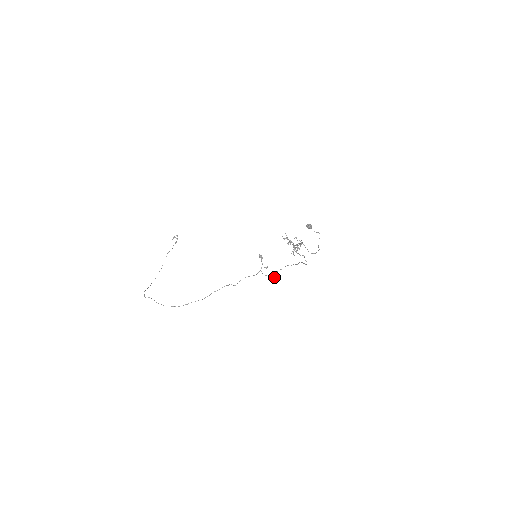
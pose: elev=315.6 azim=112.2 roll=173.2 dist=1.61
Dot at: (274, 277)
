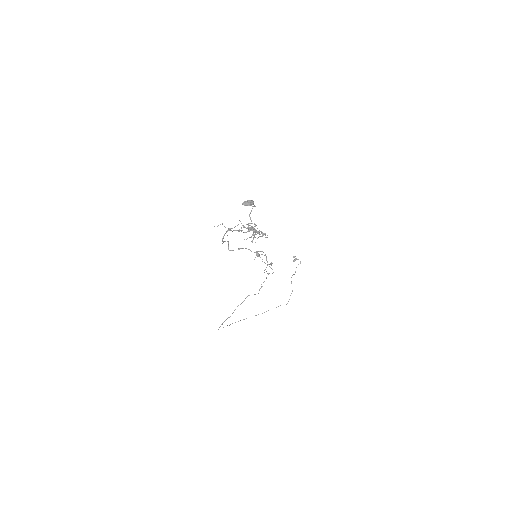
Dot at: occluded
